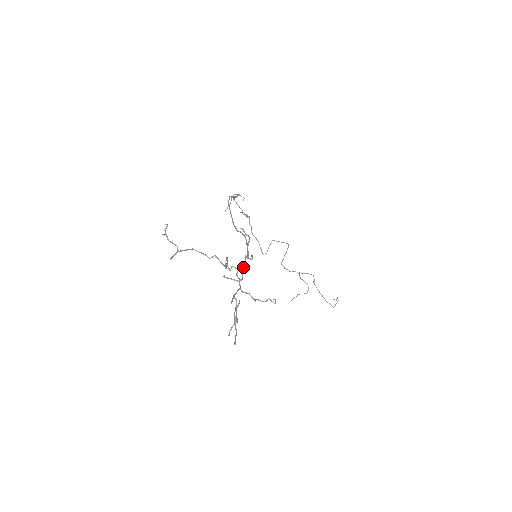
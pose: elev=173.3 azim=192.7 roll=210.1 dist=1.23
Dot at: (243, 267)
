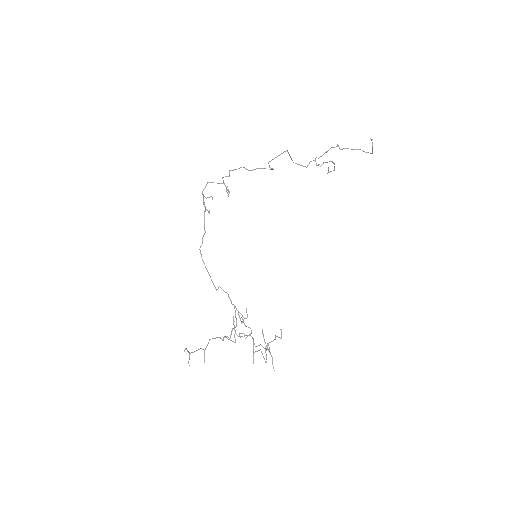
Dot at: occluded
